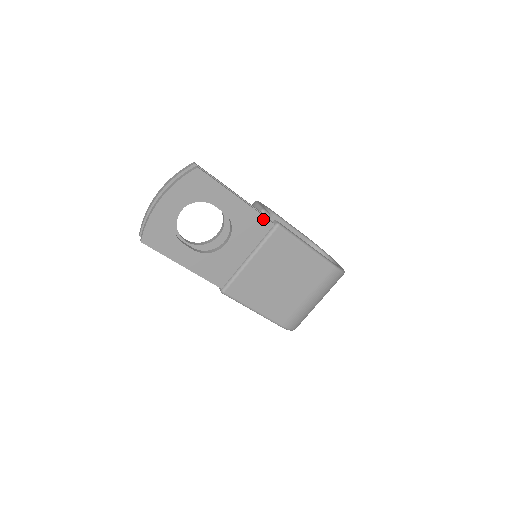
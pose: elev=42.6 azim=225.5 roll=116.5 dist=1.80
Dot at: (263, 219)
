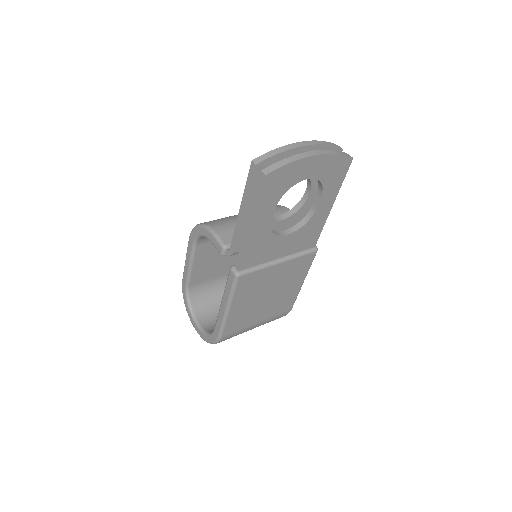
Dot at: (317, 236)
